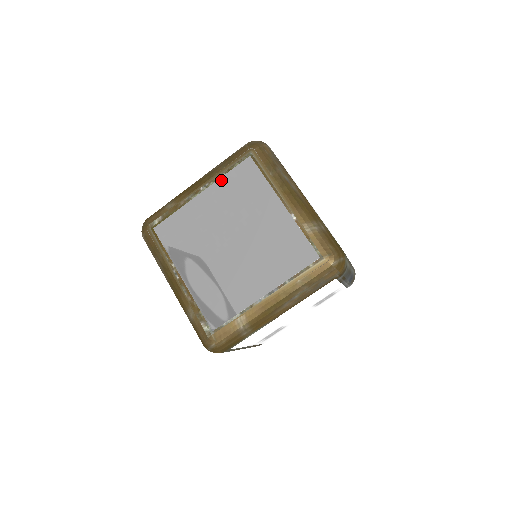
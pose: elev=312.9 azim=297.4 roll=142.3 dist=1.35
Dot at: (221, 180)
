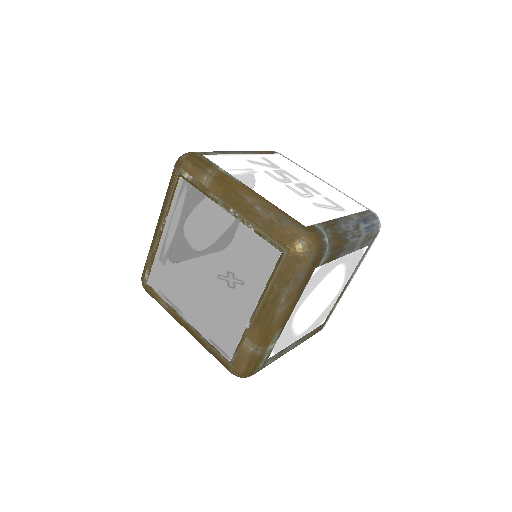
Dot at: (246, 230)
